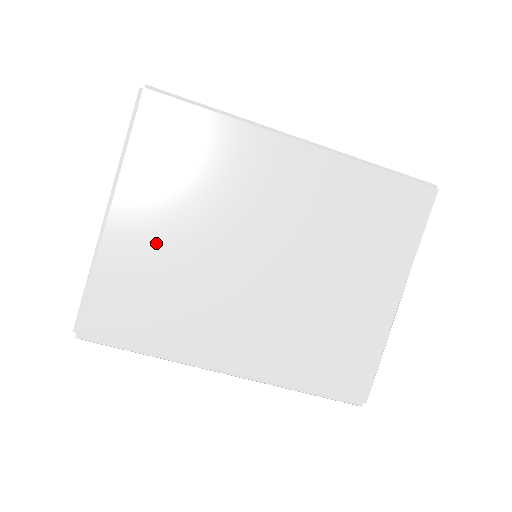
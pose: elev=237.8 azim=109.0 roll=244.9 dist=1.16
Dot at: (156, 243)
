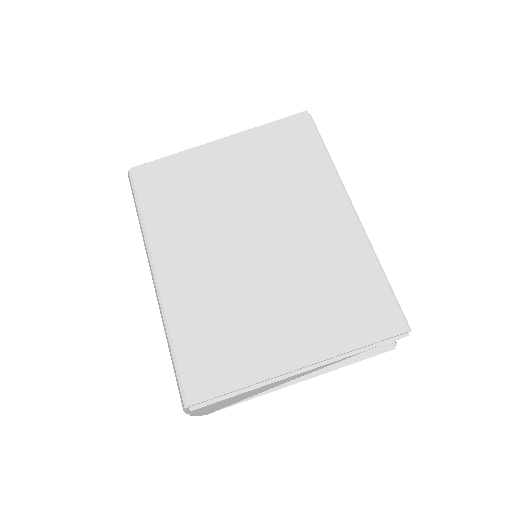
Dot at: (219, 172)
